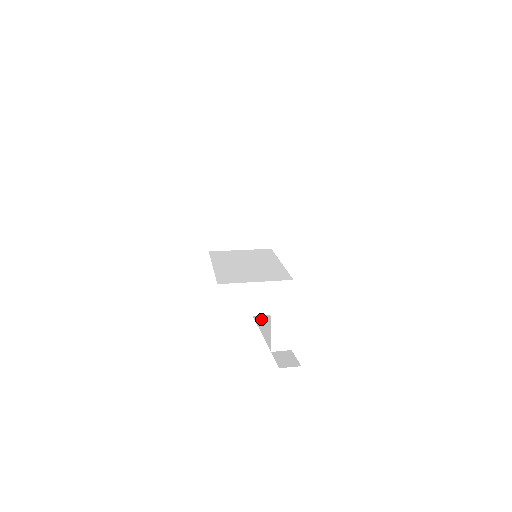
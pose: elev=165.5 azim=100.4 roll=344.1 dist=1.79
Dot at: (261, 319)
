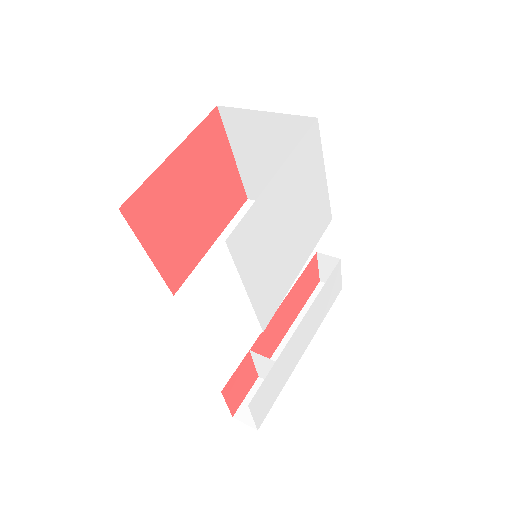
Dot at: occluded
